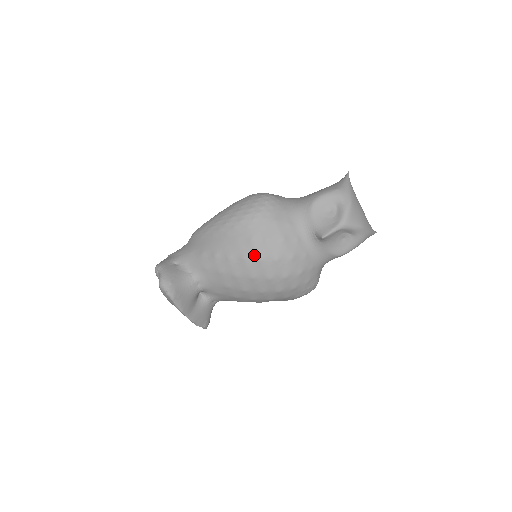
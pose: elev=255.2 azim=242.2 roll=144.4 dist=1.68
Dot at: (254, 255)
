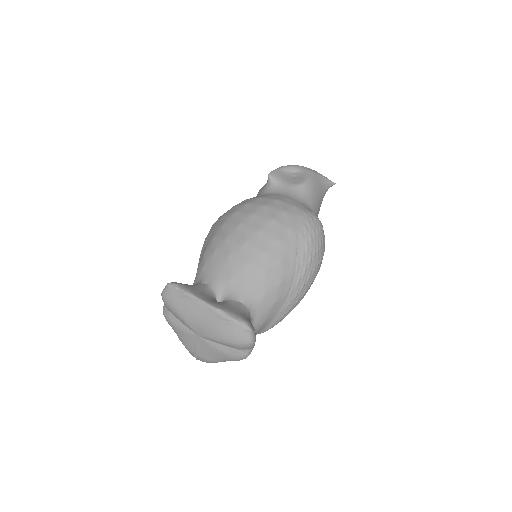
Dot at: (228, 216)
